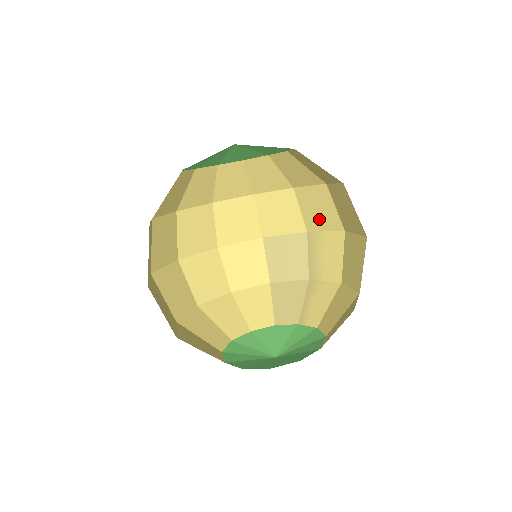
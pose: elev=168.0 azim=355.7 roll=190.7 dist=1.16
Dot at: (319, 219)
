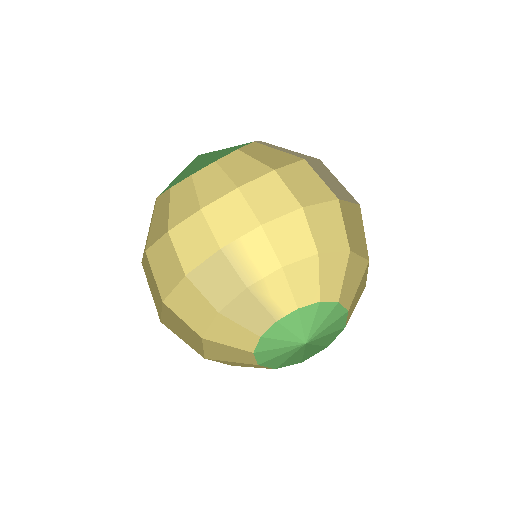
Dot at: (233, 228)
